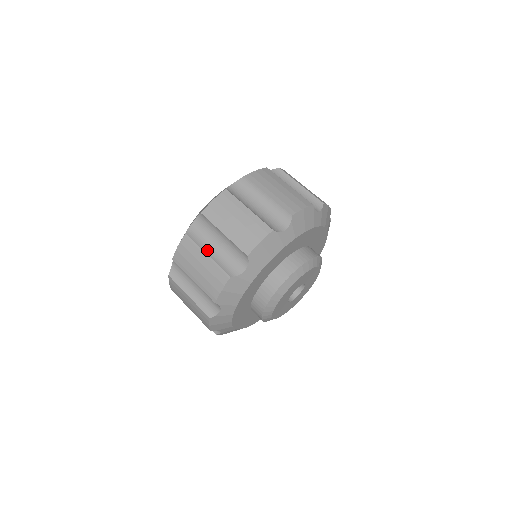
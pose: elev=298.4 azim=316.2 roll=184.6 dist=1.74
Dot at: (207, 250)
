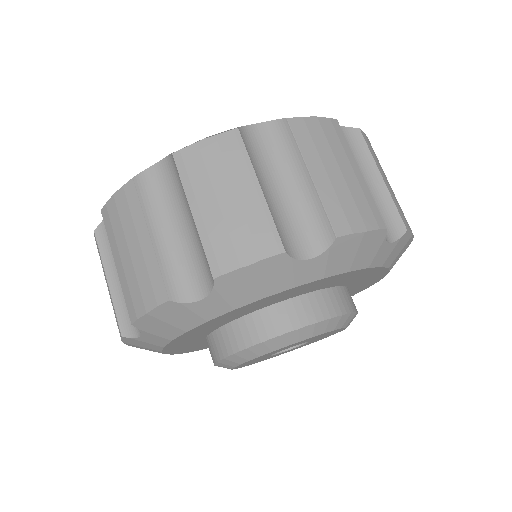
Dot at: (261, 180)
